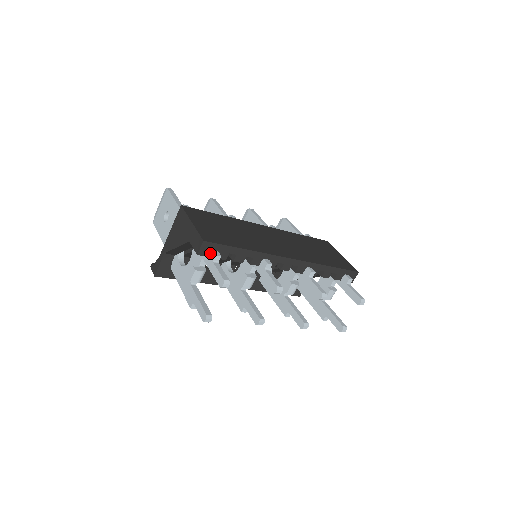
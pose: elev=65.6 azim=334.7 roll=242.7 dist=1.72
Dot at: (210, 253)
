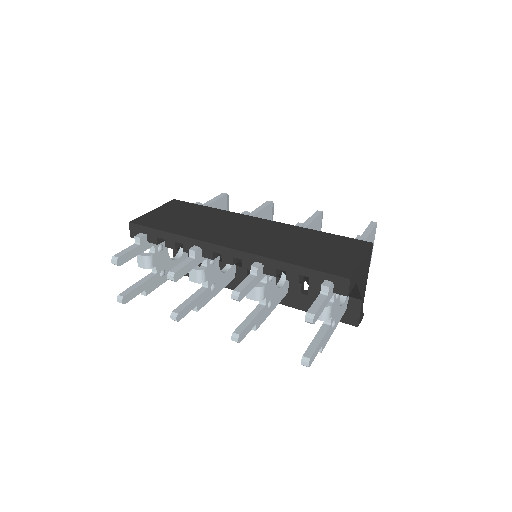
Dot at: occluded
